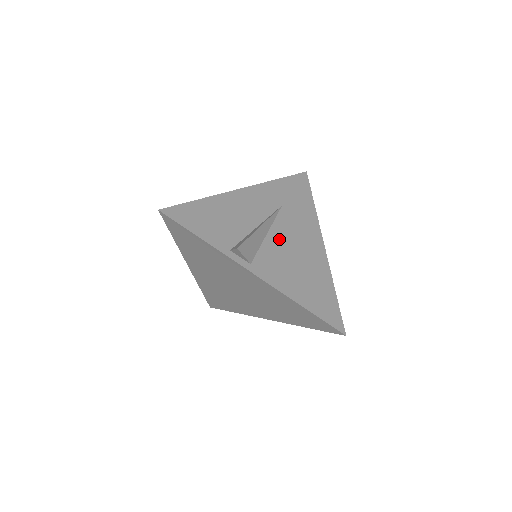
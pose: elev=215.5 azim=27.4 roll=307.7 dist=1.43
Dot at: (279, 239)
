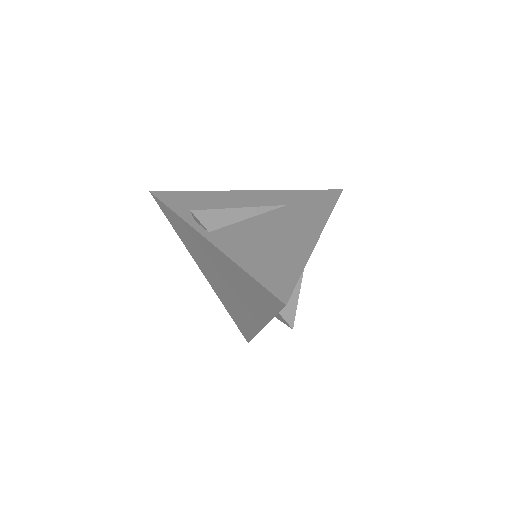
Dot at: (260, 223)
